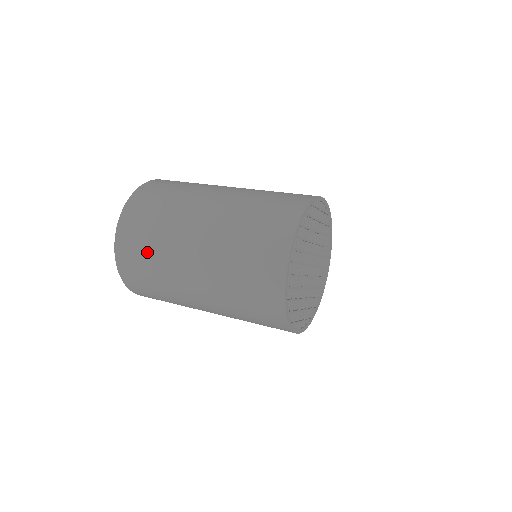
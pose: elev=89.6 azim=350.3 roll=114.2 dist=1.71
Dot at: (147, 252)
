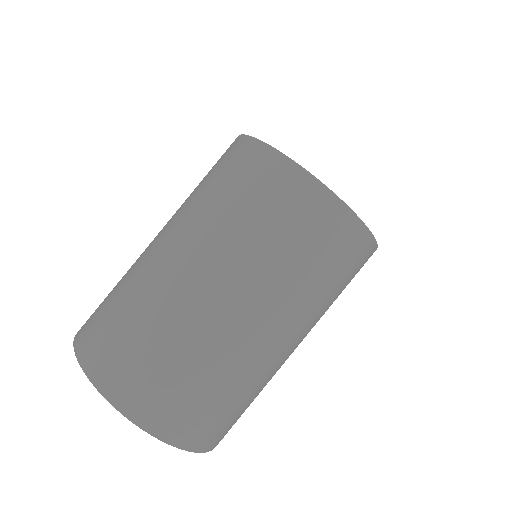
Dot at: (172, 367)
